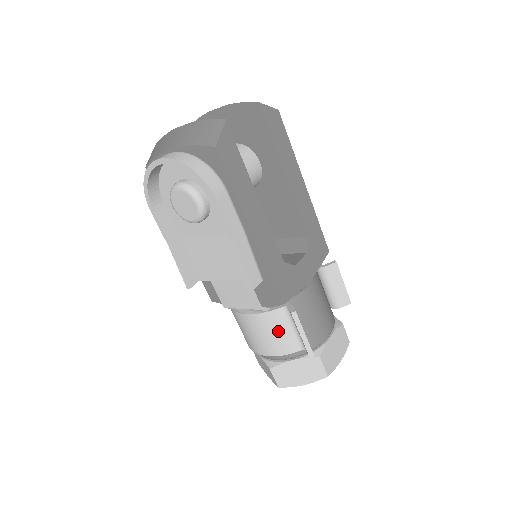
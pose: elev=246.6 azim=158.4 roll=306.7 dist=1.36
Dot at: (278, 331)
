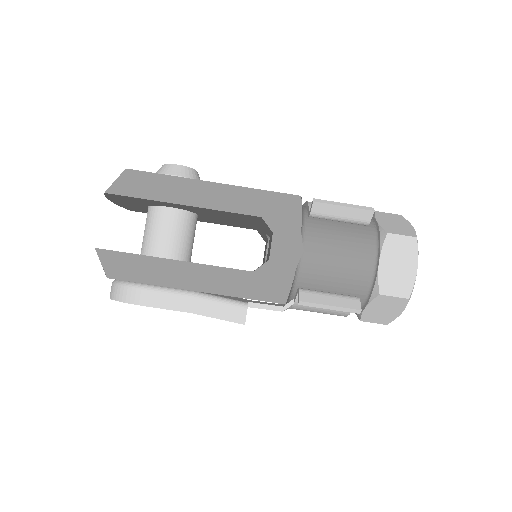
Dot at: occluded
